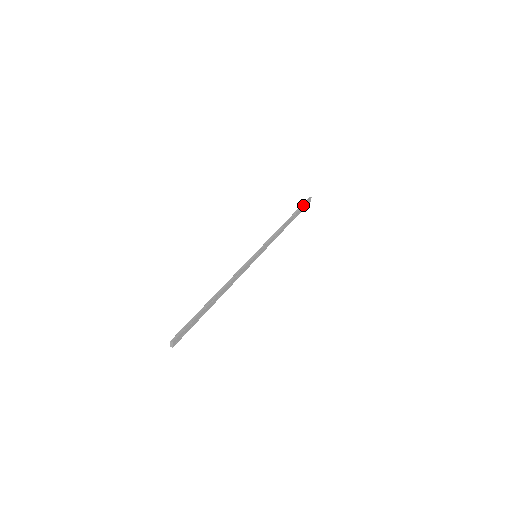
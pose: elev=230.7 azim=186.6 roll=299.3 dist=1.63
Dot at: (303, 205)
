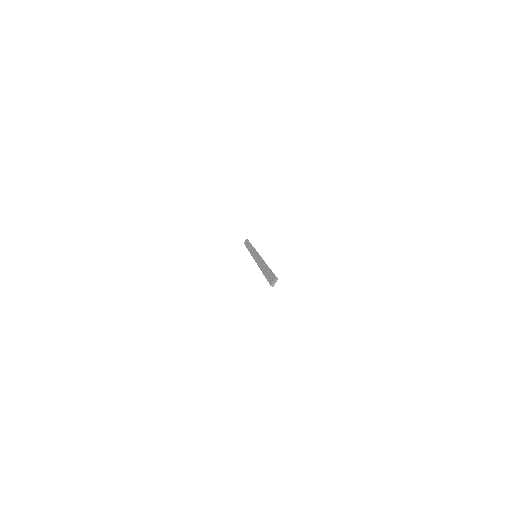
Dot at: occluded
